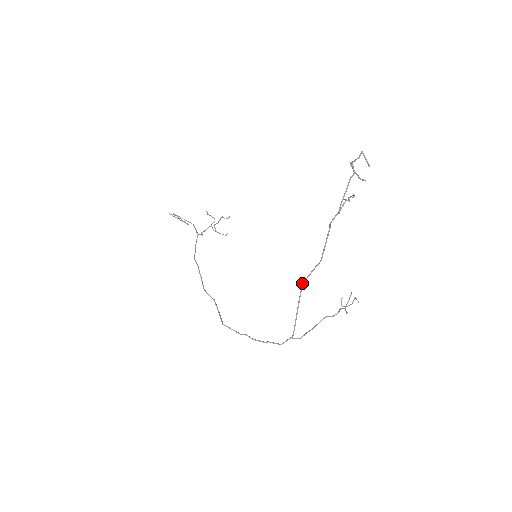
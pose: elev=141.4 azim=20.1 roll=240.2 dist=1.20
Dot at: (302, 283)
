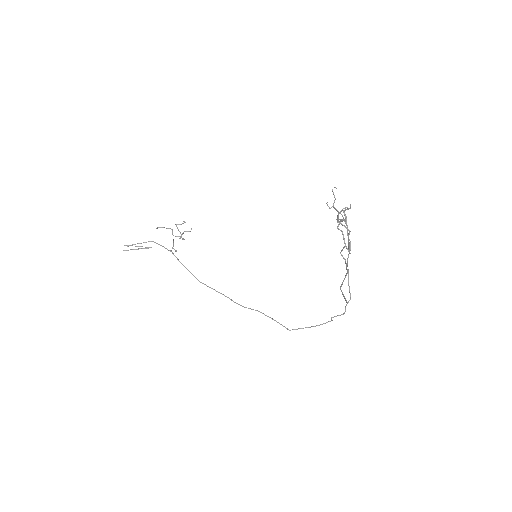
Dot at: (340, 289)
